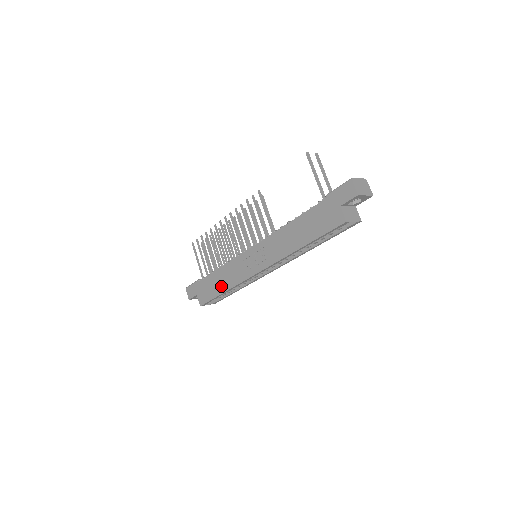
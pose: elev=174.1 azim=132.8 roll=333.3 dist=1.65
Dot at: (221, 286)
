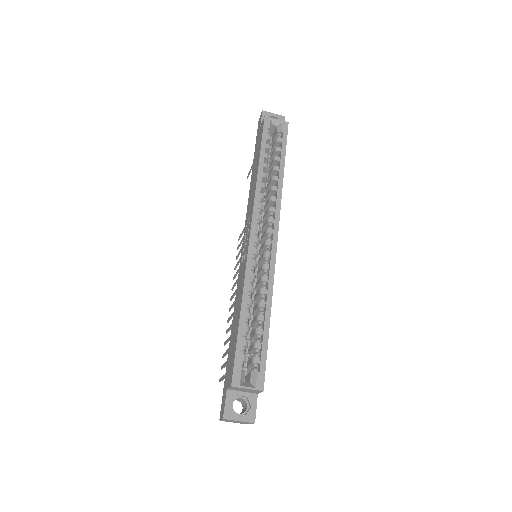
Dot at: (237, 317)
